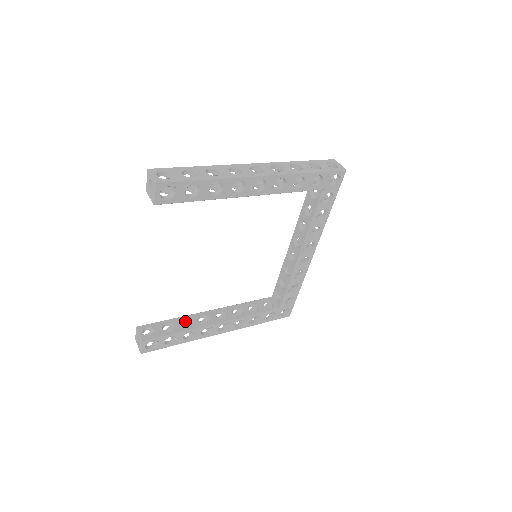
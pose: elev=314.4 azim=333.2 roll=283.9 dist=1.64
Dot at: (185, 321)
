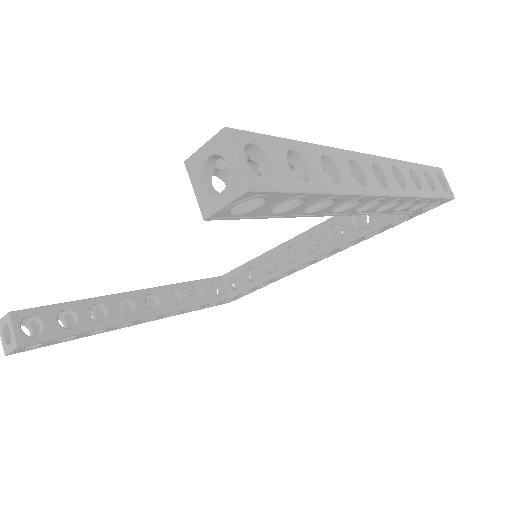
Dot at: (95, 305)
